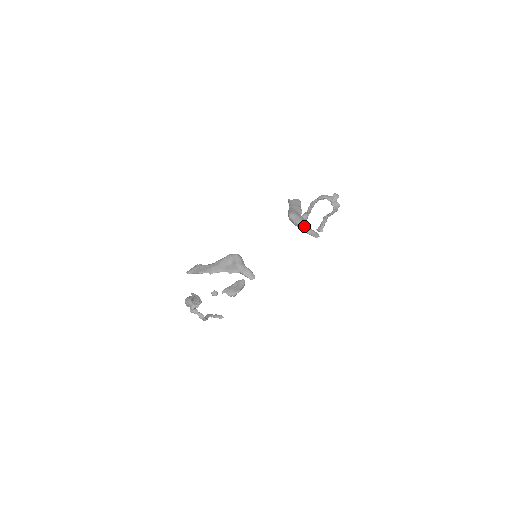
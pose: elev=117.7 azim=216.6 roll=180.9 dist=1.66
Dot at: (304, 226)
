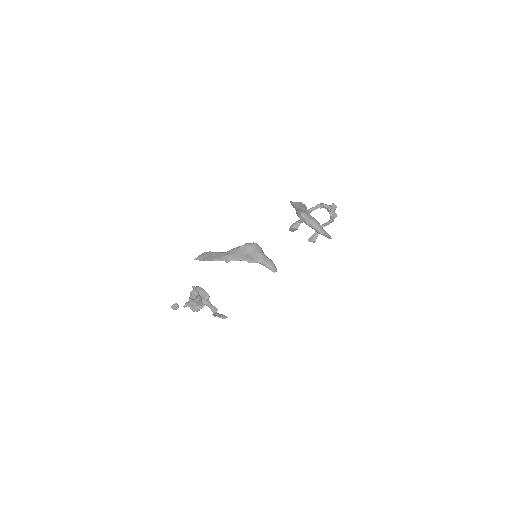
Dot at: (318, 226)
